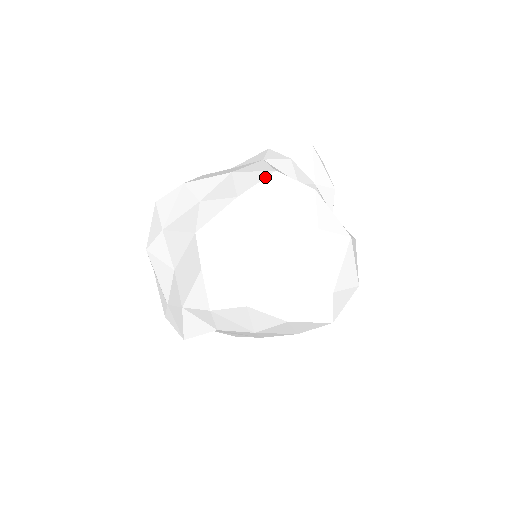
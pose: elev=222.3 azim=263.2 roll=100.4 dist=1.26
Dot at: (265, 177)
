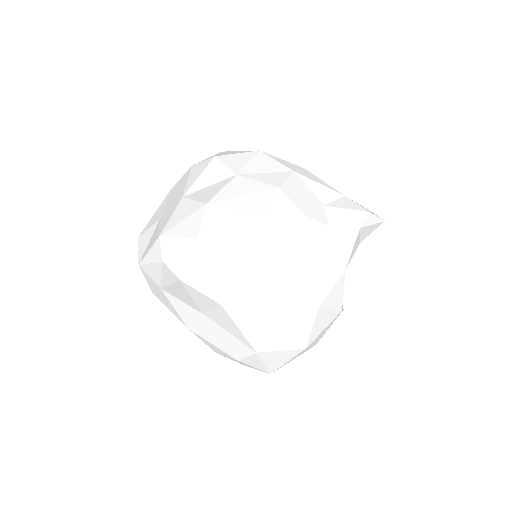
Dot at: (332, 321)
